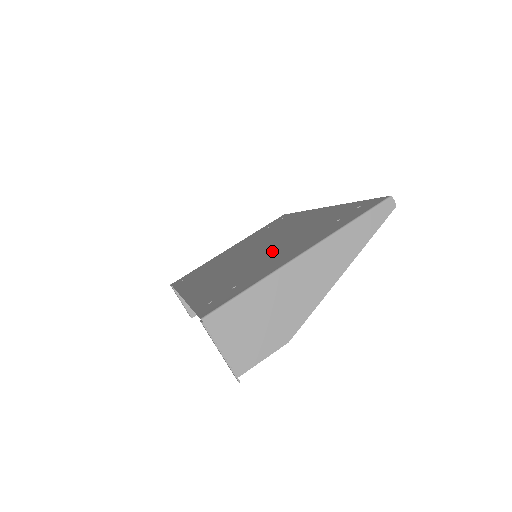
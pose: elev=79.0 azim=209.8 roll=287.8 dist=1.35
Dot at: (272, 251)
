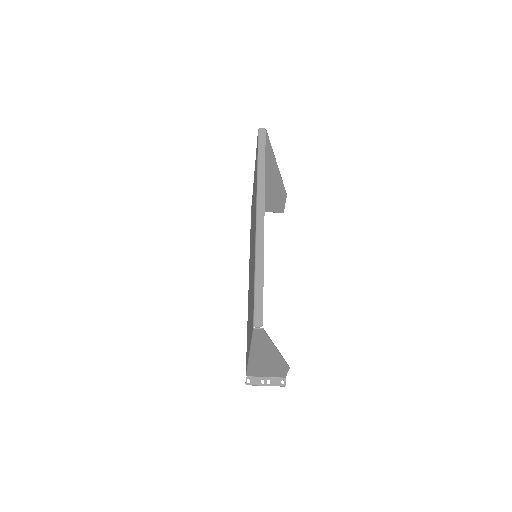
Dot at: (250, 297)
